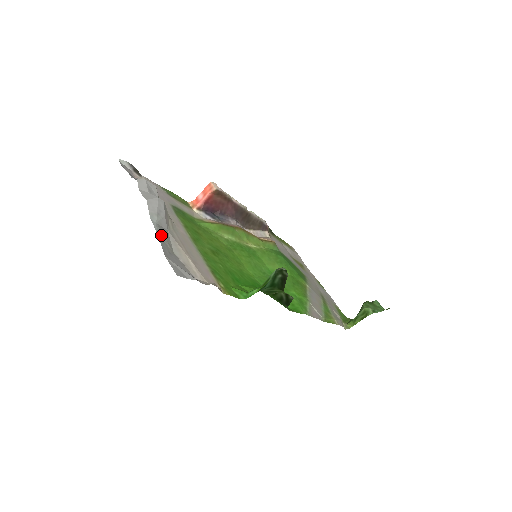
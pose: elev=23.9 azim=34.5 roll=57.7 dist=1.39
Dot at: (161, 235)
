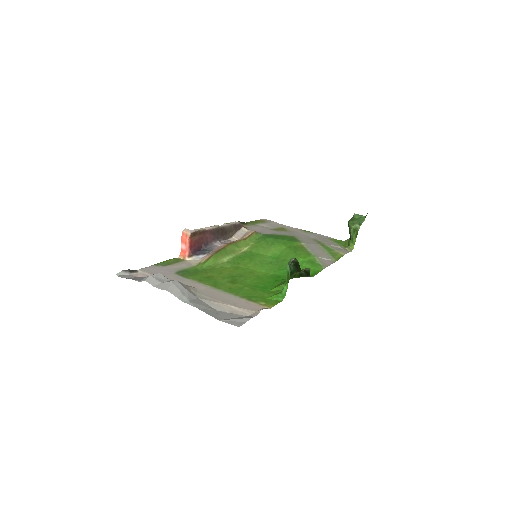
Dot at: (200, 307)
